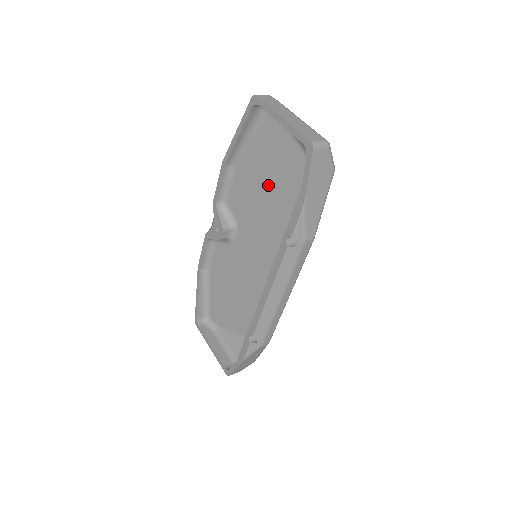
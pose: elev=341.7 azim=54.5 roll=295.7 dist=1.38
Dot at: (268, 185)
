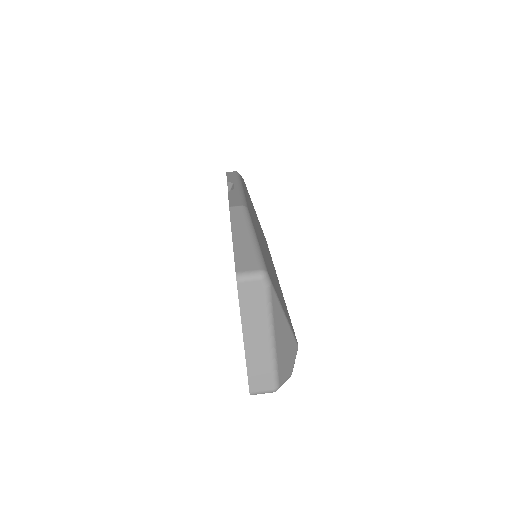
Dot at: occluded
